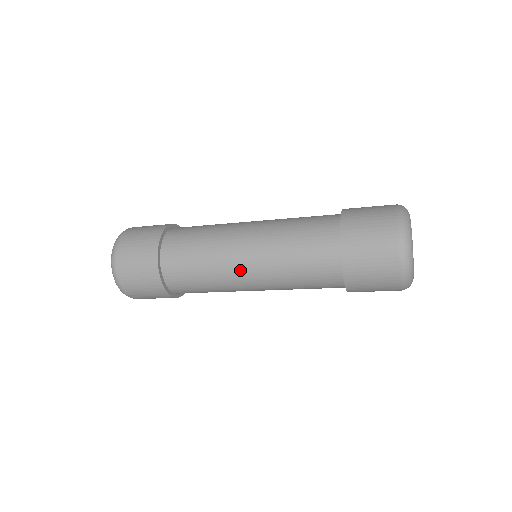
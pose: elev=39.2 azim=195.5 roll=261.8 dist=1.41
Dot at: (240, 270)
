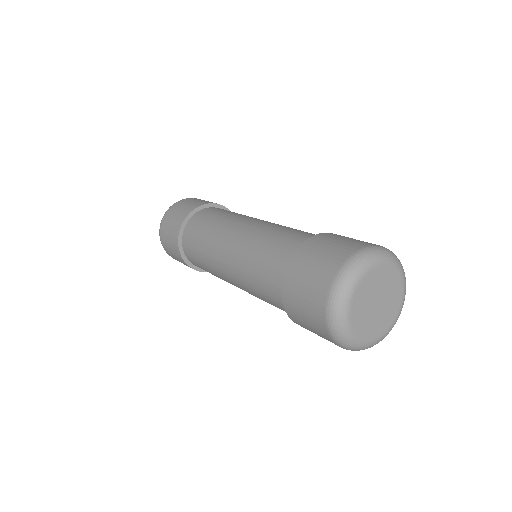
Dot at: (221, 261)
